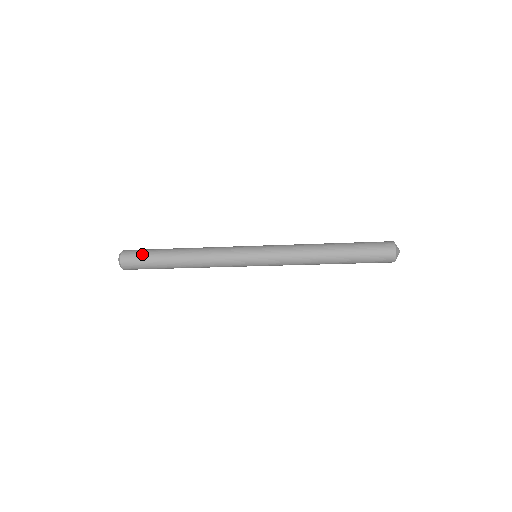
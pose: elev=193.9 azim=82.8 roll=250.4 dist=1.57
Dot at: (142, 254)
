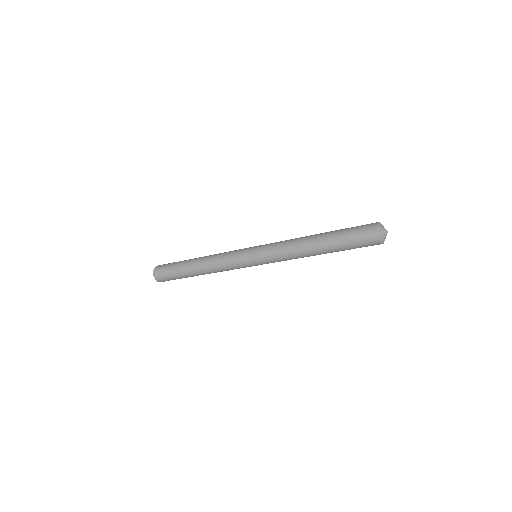
Dot at: (170, 263)
